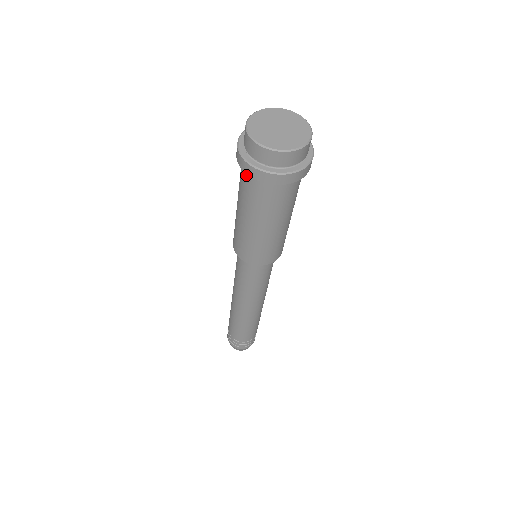
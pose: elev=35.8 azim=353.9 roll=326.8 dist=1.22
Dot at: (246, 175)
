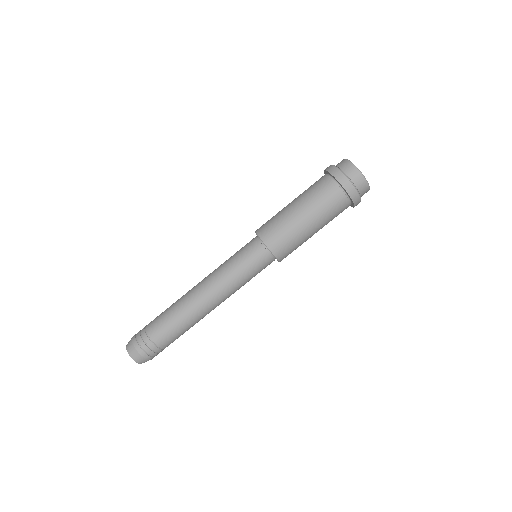
Dot at: (321, 177)
